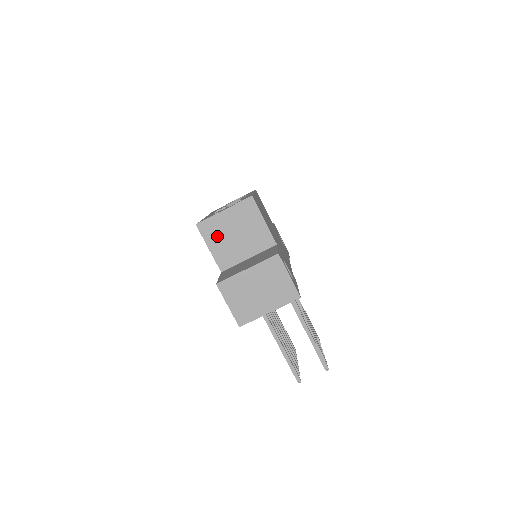
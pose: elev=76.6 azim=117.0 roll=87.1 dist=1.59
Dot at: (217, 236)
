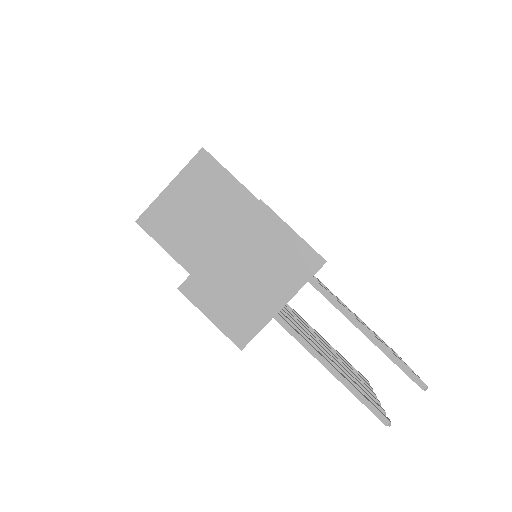
Dot at: (172, 227)
